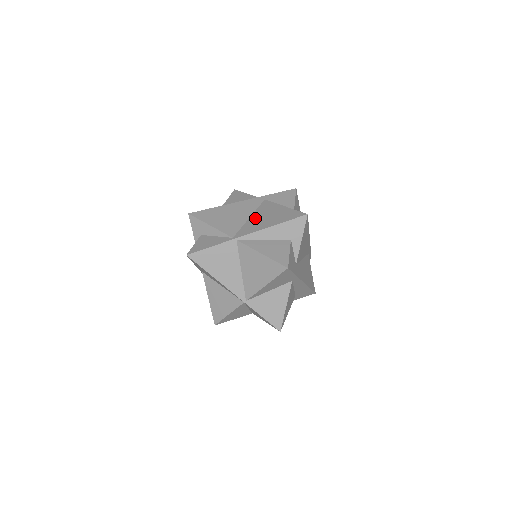
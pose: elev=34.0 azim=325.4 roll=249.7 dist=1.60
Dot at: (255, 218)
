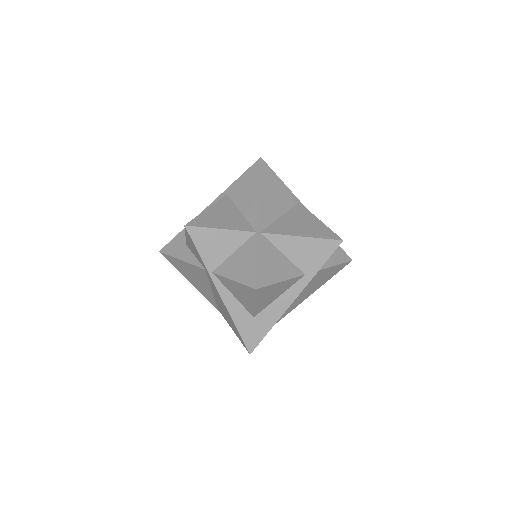
Dot at: occluded
